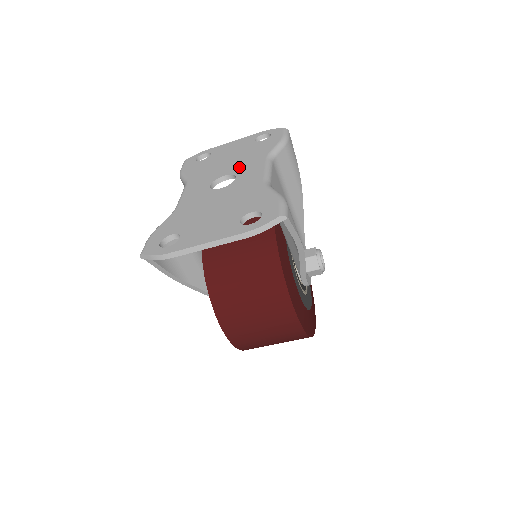
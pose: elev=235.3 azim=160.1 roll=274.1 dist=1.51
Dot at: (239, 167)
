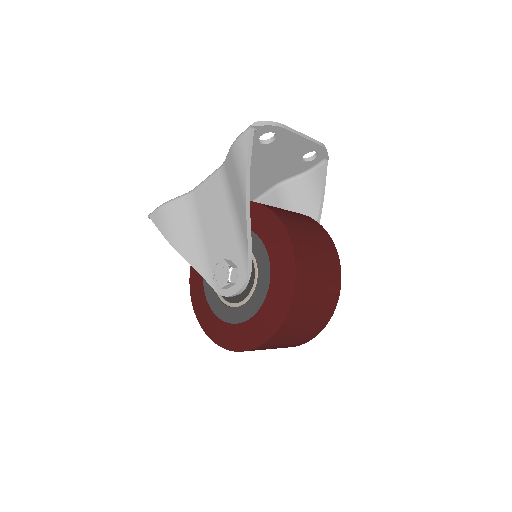
Dot at: occluded
